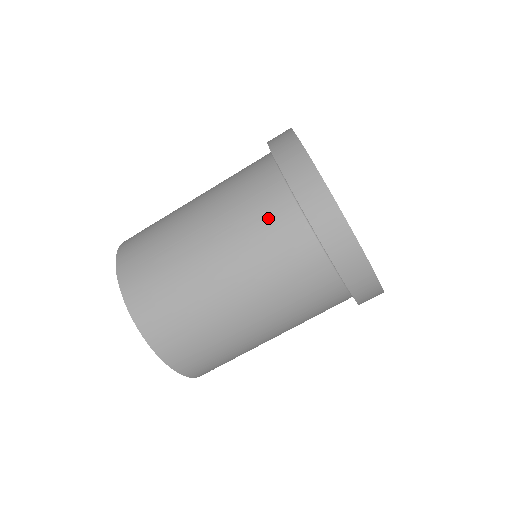
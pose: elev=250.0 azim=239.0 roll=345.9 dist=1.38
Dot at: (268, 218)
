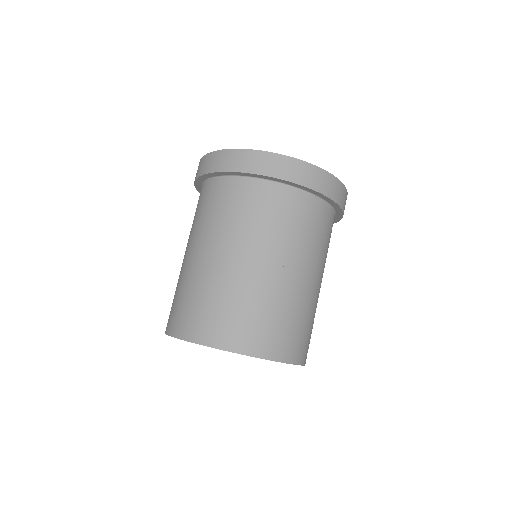
Dot at: (229, 201)
